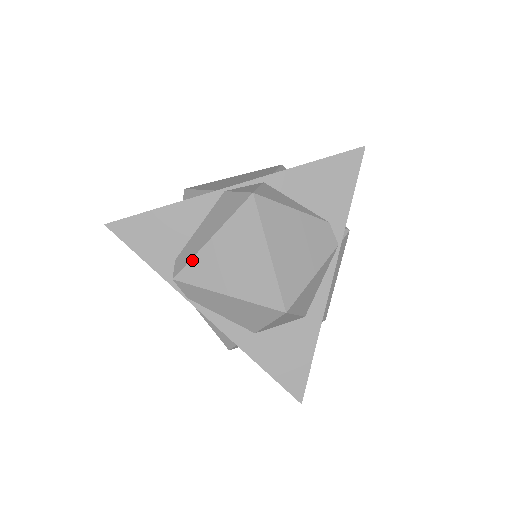
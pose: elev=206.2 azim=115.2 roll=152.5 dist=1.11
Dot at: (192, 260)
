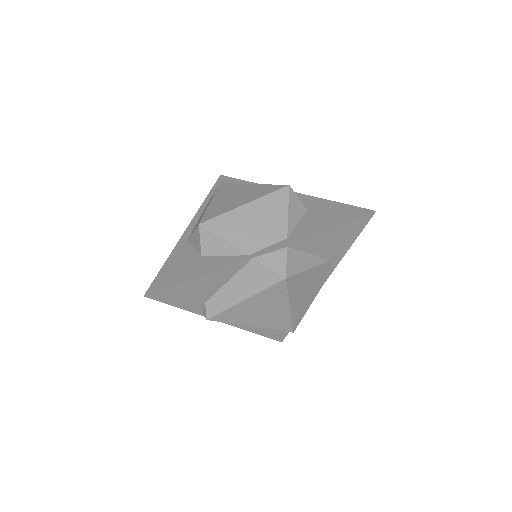
Dot at: (225, 311)
